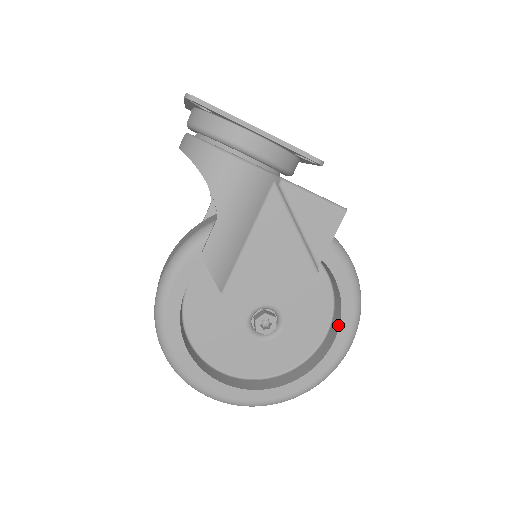
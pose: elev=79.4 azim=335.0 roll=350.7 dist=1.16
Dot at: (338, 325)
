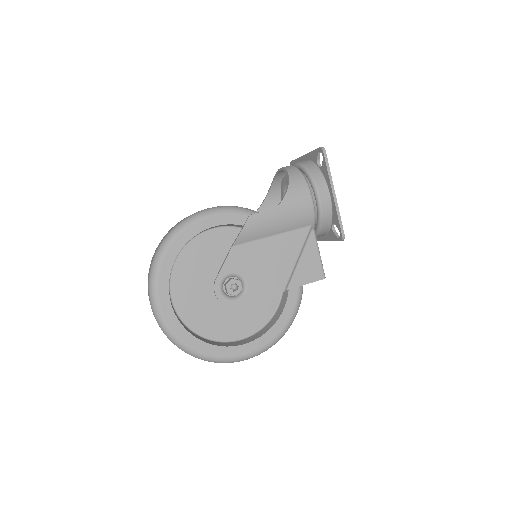
Dot at: (259, 336)
